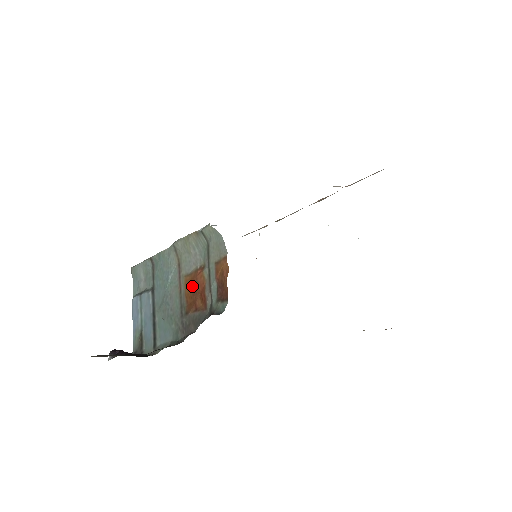
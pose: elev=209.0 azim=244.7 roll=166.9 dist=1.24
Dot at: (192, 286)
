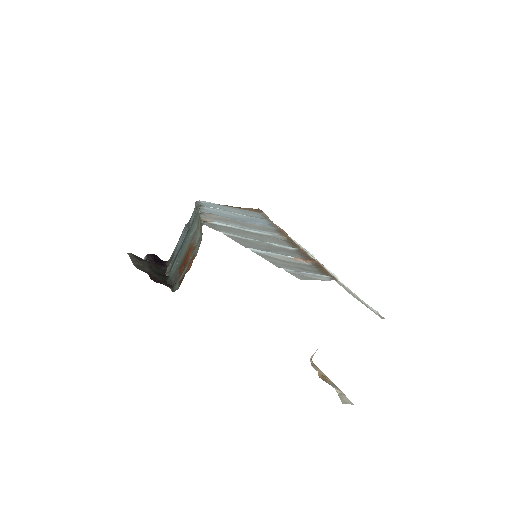
Dot at: (187, 254)
